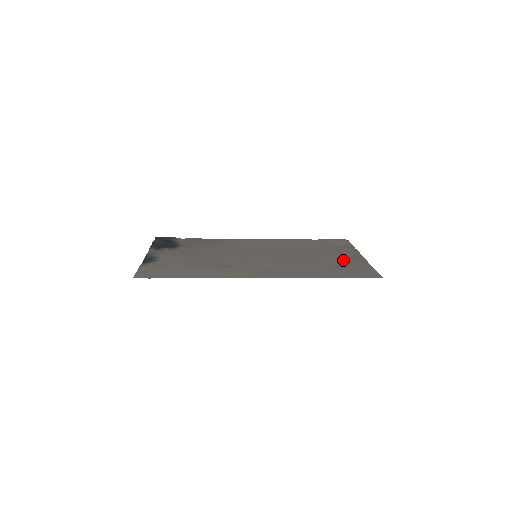
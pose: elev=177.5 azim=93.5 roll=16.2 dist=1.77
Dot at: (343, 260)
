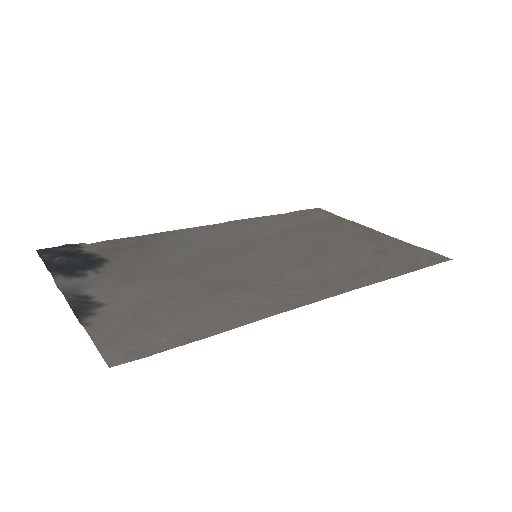
Dot at: (368, 240)
